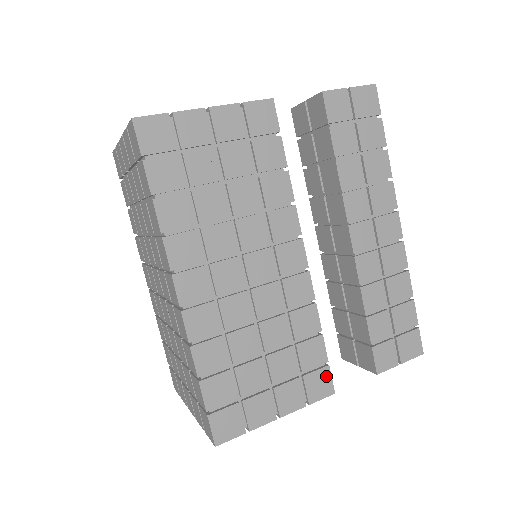
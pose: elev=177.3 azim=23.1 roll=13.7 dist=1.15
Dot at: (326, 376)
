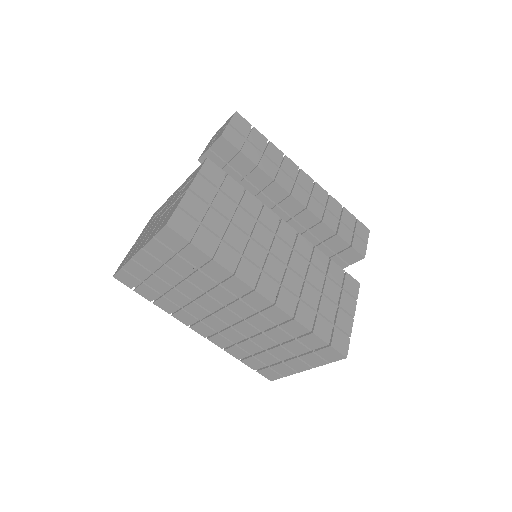
Dot at: (350, 279)
